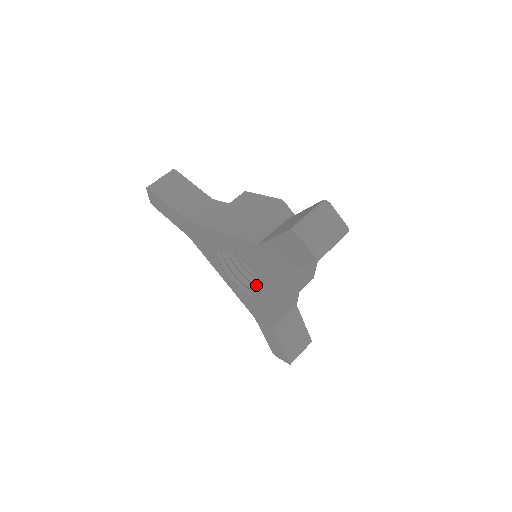
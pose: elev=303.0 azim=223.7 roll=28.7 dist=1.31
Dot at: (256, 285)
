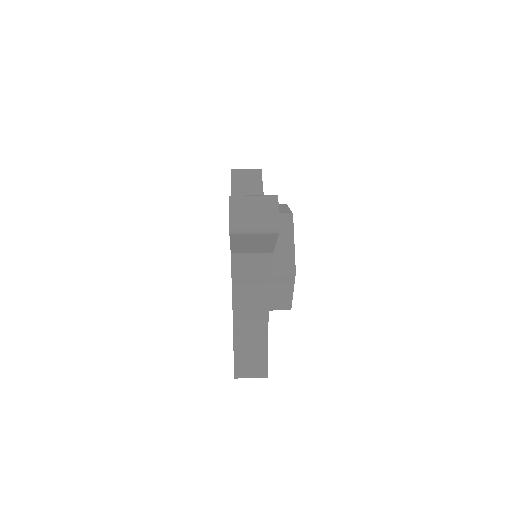
Dot at: occluded
